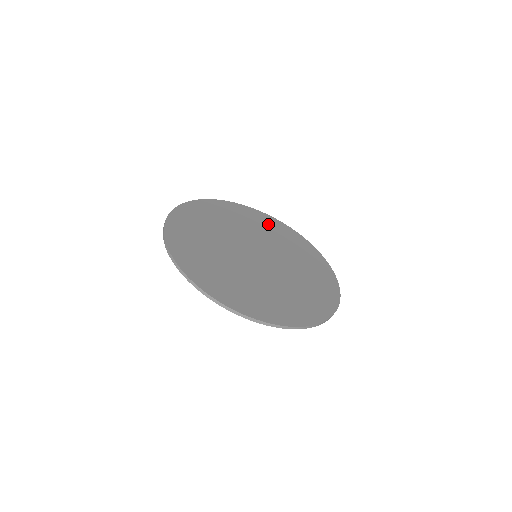
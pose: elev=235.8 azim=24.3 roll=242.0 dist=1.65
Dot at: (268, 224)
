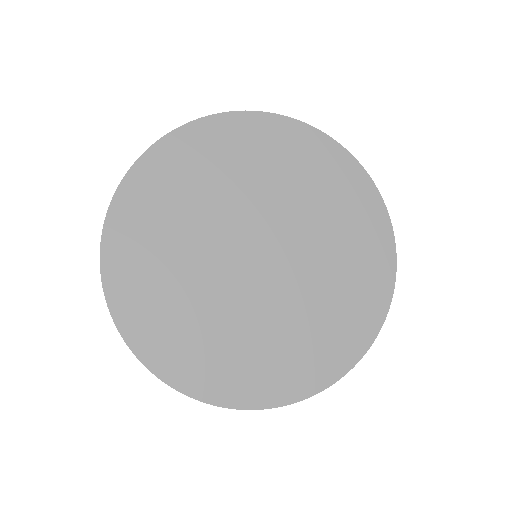
Dot at: (355, 213)
